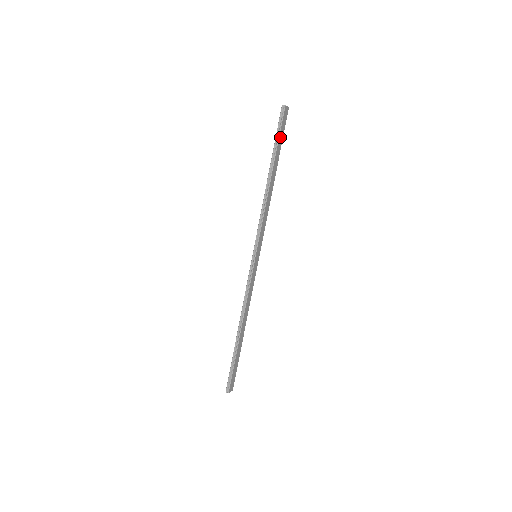
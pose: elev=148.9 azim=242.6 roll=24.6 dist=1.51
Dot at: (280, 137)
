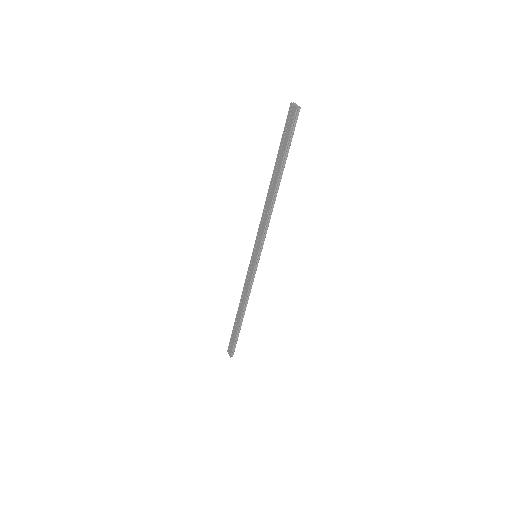
Dot at: (289, 142)
